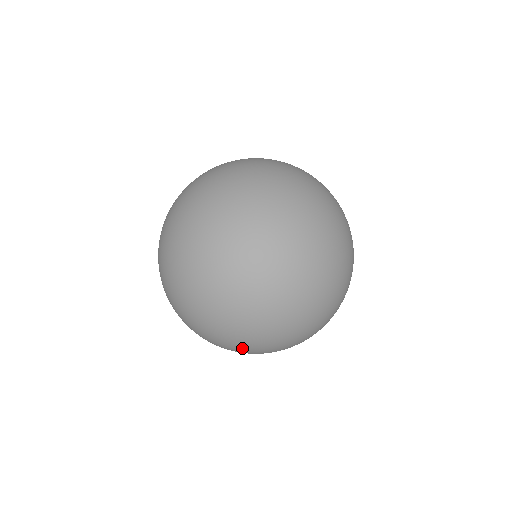
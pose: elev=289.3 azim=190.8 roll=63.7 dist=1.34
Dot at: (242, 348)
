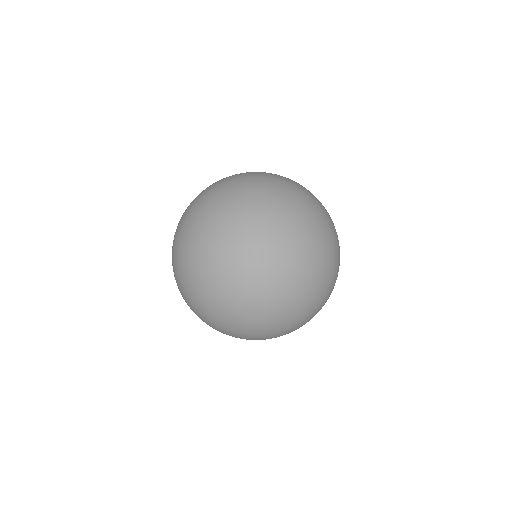
Dot at: occluded
